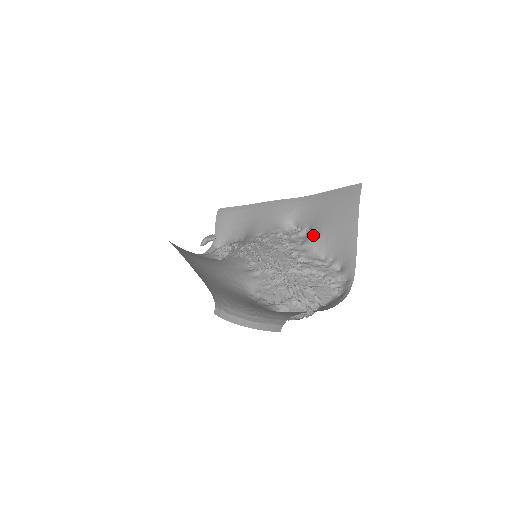
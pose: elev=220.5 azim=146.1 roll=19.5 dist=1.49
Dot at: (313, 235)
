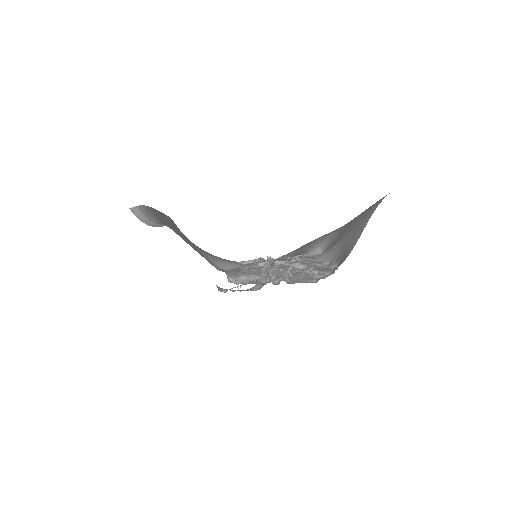
Dot at: occluded
